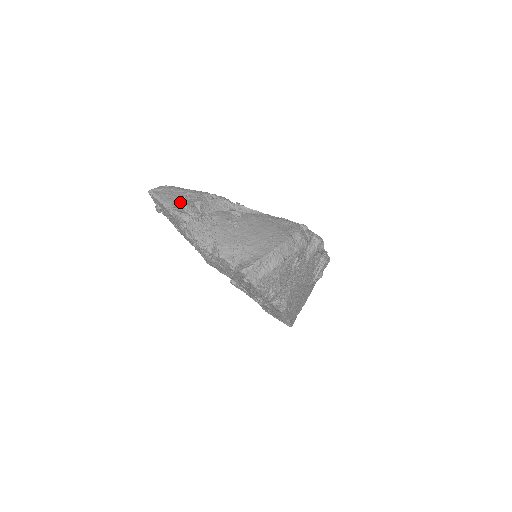
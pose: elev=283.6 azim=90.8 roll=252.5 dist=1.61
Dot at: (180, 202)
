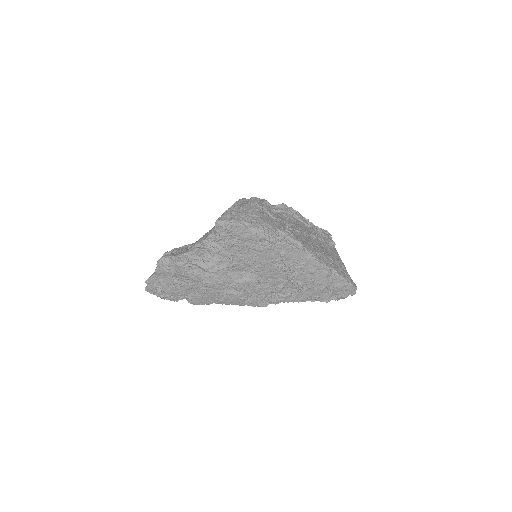
Dot at: occluded
